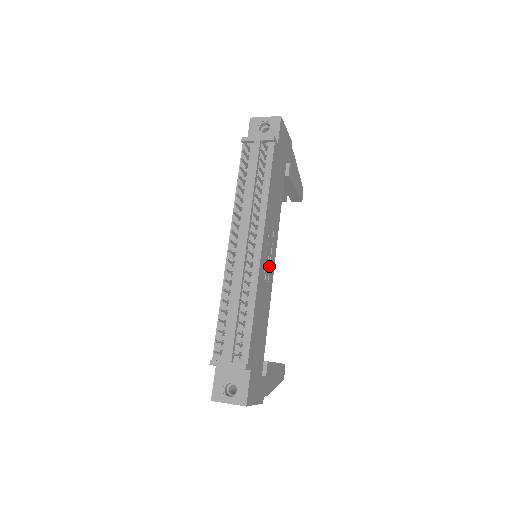
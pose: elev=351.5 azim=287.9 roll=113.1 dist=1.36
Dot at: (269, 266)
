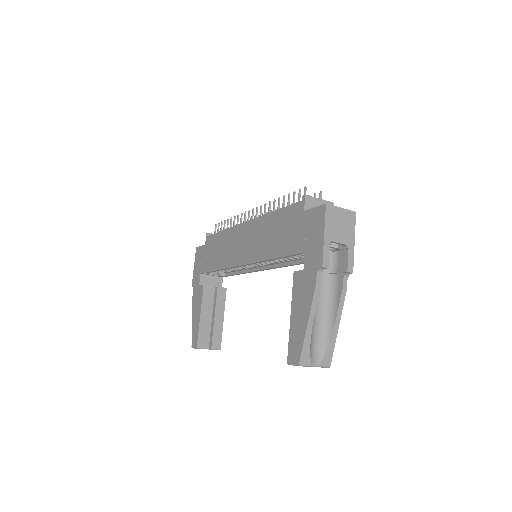
Dot at: occluded
